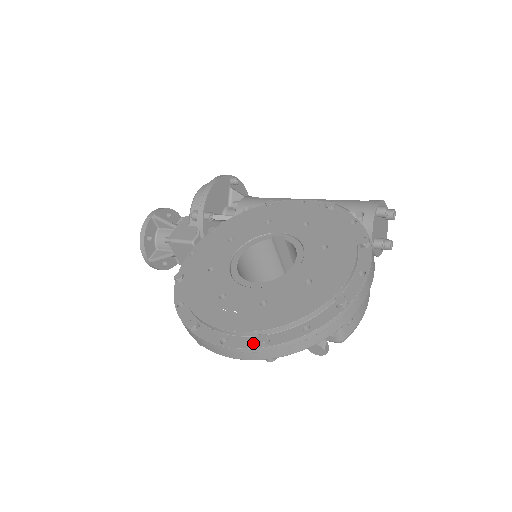
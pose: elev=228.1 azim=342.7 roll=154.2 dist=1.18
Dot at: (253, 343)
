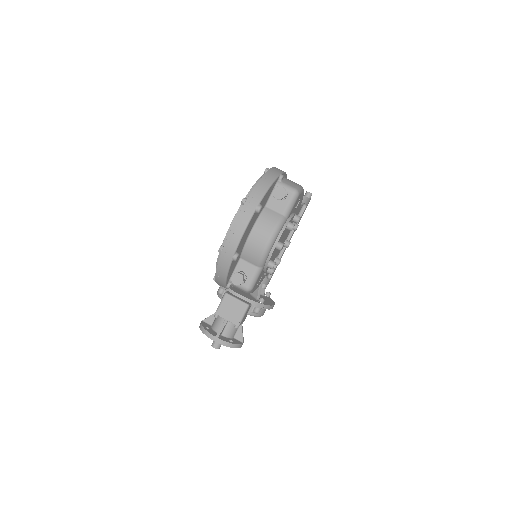
Dot at: (242, 208)
